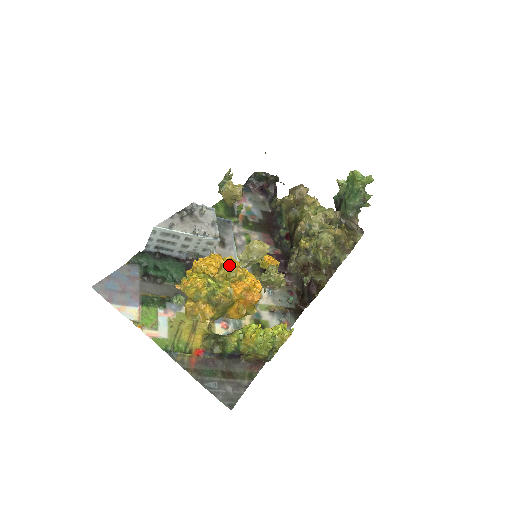
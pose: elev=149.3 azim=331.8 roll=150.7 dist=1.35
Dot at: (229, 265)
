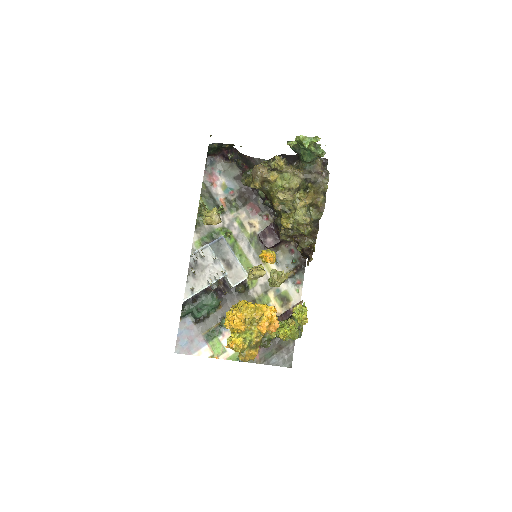
Dot at: (249, 317)
